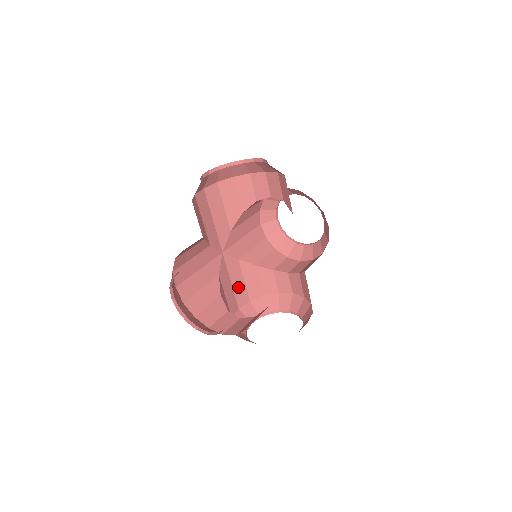
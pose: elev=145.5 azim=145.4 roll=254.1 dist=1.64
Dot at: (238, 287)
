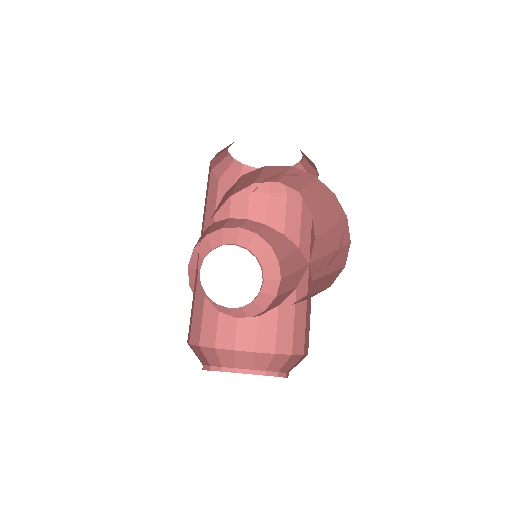
Dot at: occluded
